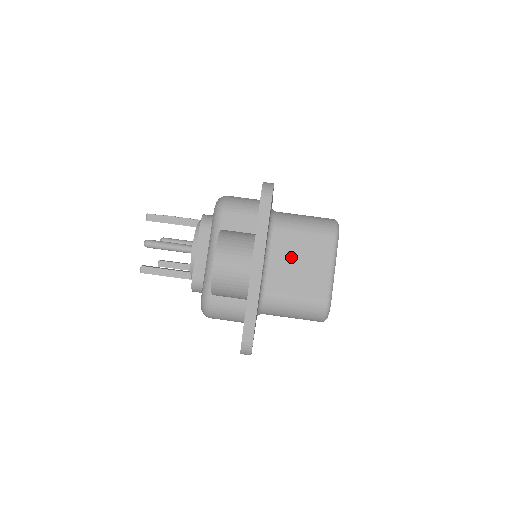
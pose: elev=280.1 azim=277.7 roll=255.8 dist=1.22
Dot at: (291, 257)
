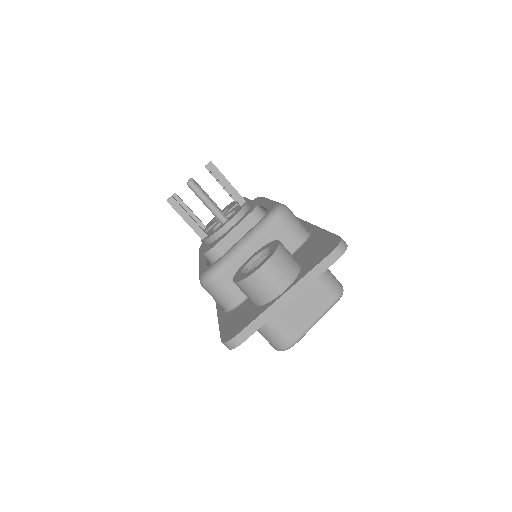
Dot at: occluded
